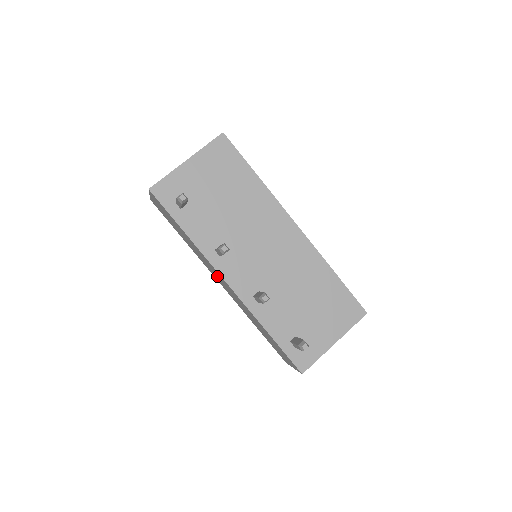
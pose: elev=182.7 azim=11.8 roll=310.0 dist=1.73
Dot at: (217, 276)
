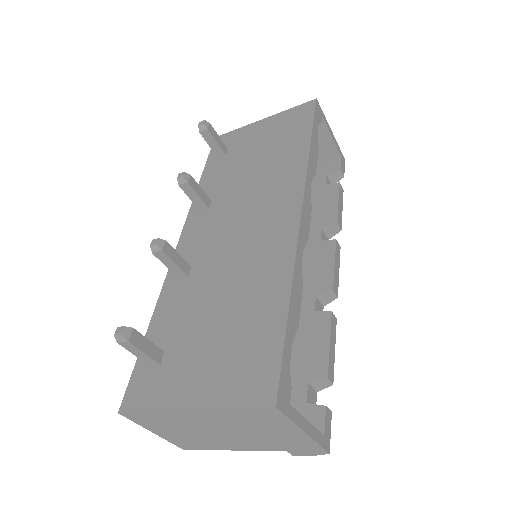
Dot at: occluded
